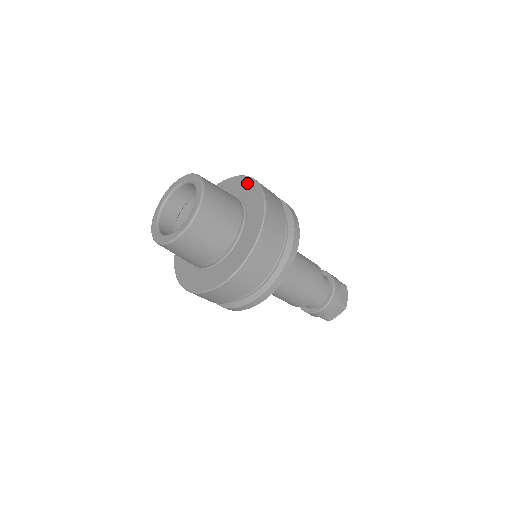
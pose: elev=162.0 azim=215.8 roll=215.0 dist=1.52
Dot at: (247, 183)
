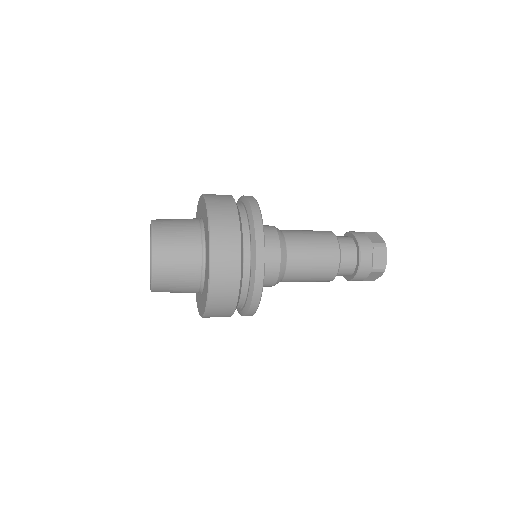
Dot at: (198, 206)
